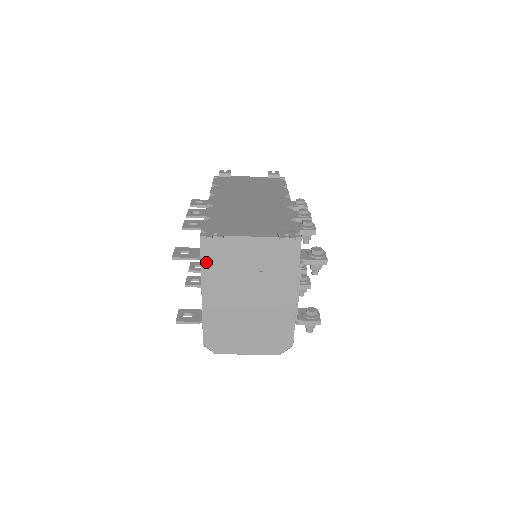
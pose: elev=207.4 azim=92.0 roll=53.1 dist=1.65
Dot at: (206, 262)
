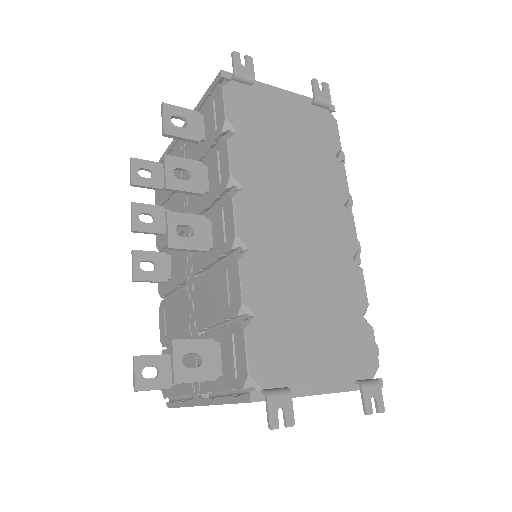
Dot at: occluded
